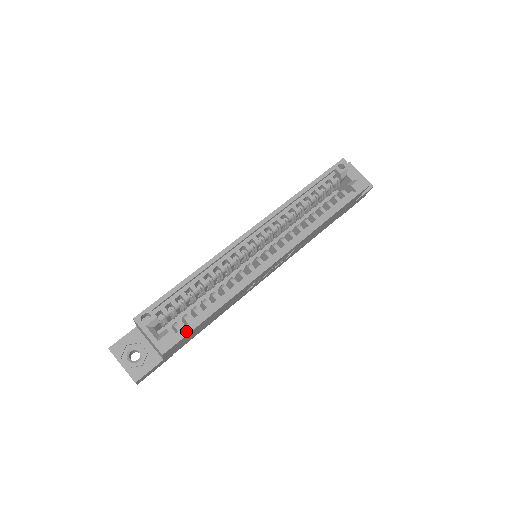
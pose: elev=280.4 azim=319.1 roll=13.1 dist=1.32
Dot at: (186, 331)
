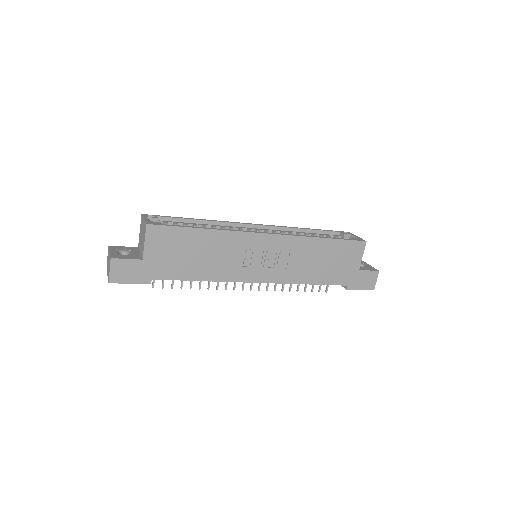
Dot at: (173, 225)
